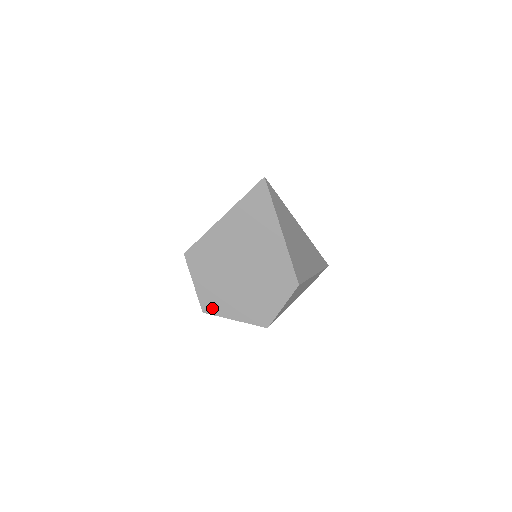
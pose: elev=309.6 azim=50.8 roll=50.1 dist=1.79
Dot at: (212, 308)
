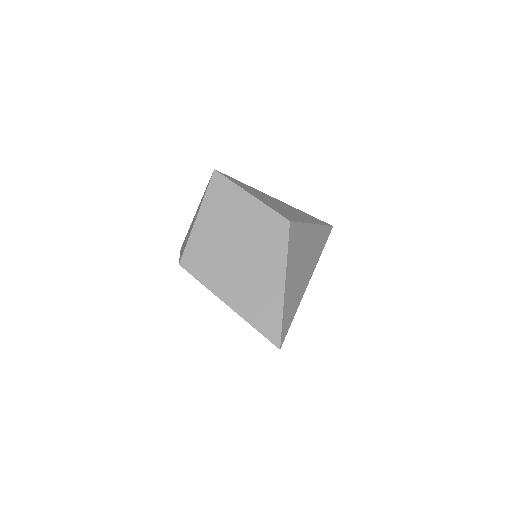
Dot at: occluded
